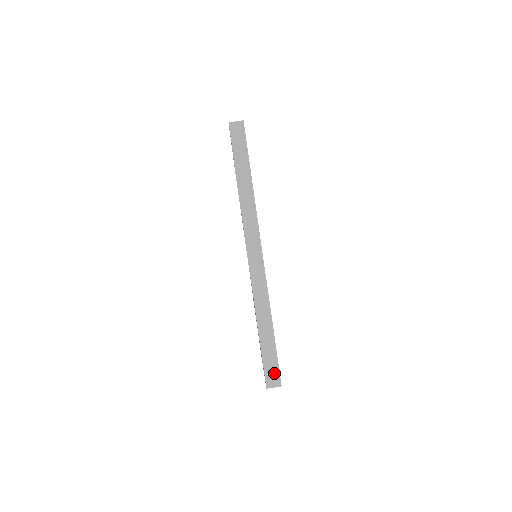
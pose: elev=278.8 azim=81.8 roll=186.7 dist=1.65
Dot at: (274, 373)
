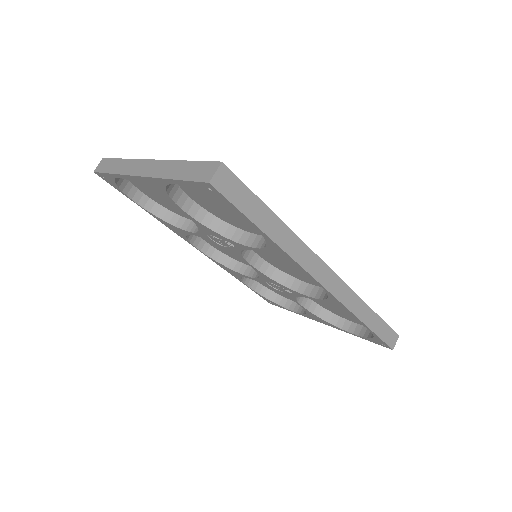
Dot at: (391, 336)
